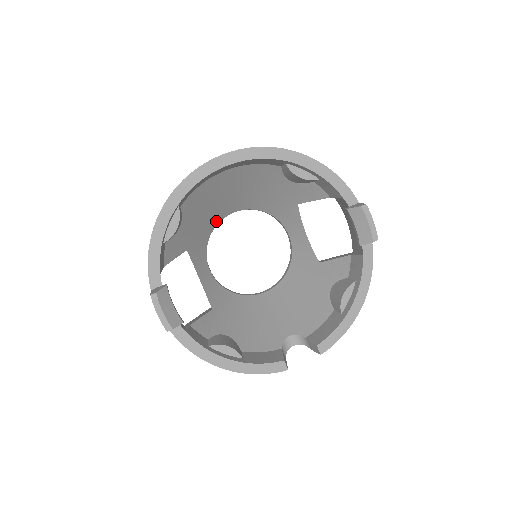
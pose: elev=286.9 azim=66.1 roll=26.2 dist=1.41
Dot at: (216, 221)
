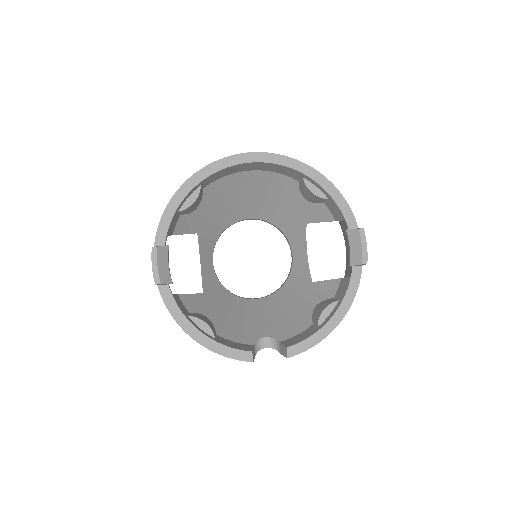
Dot at: (231, 221)
